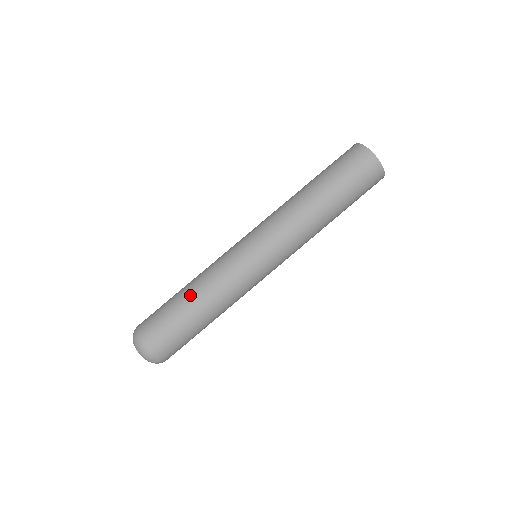
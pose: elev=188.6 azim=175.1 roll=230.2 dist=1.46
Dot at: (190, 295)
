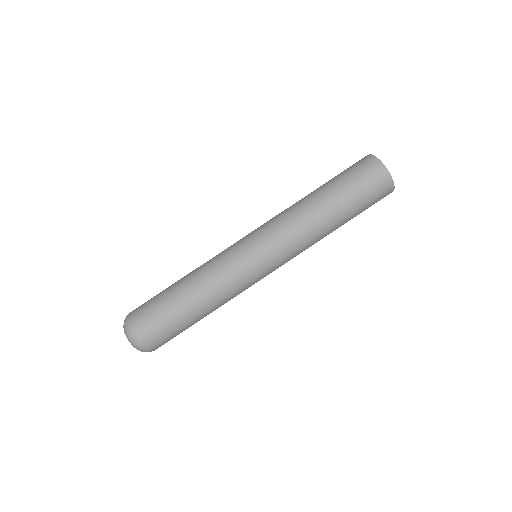
Dot at: (188, 292)
